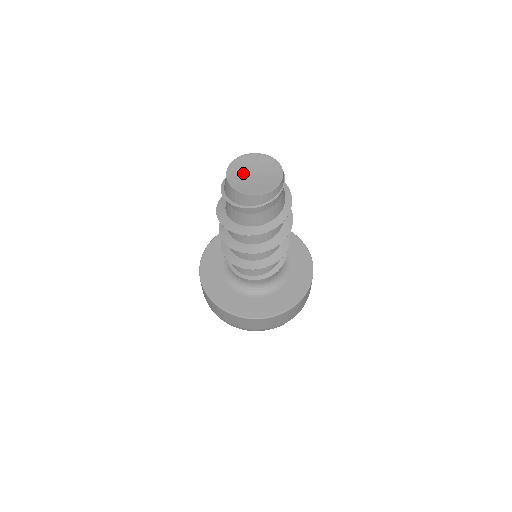
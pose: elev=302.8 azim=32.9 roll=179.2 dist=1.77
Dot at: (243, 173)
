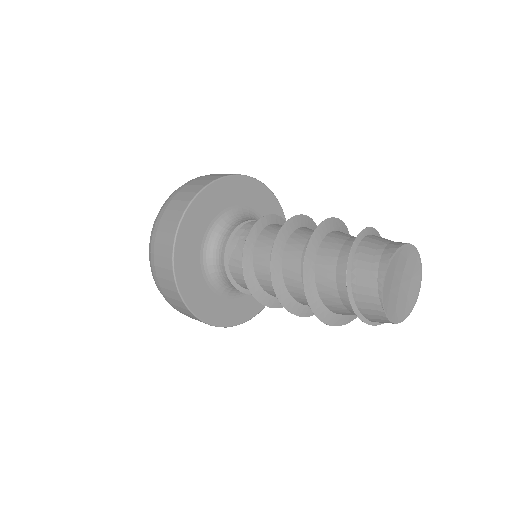
Dot at: (393, 288)
